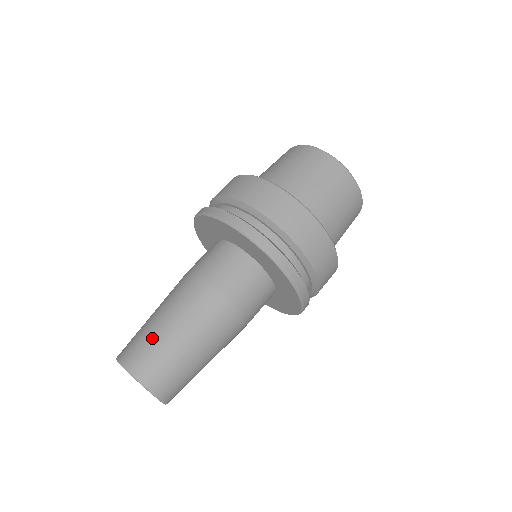
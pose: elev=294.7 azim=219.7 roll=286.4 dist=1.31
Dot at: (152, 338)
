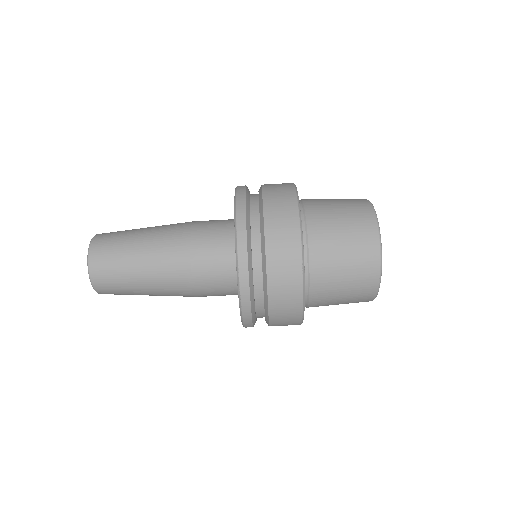
Dot at: (126, 289)
